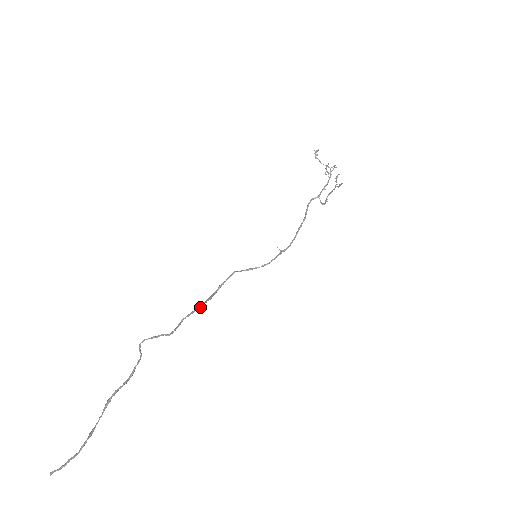
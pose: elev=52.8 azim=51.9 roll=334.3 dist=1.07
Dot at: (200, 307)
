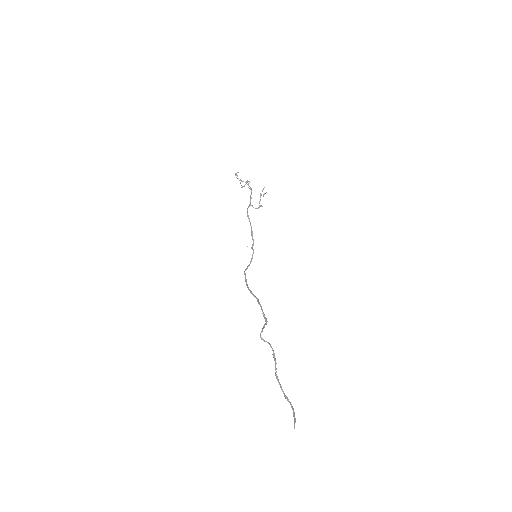
Dot at: (258, 301)
